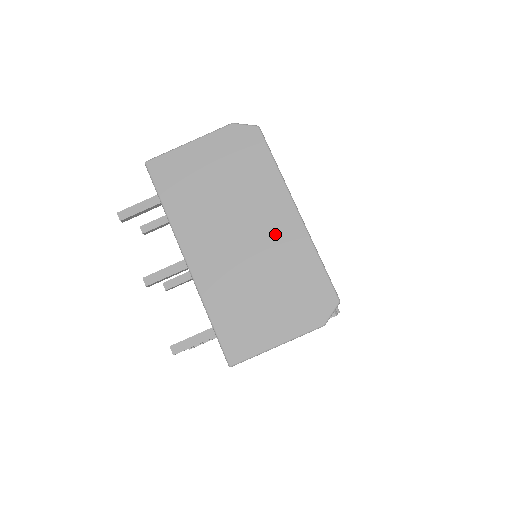
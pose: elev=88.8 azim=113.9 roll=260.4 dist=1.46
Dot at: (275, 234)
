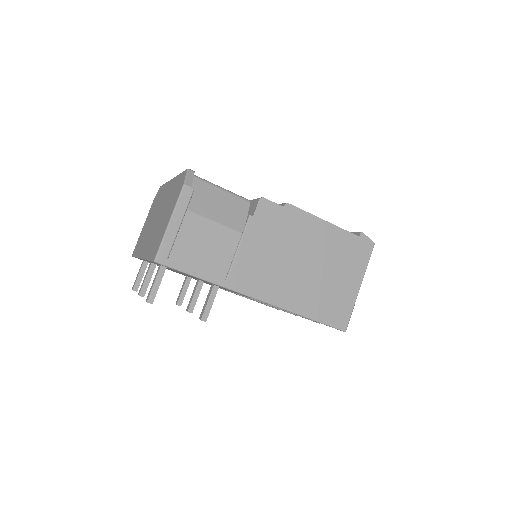
Dot at: (166, 197)
